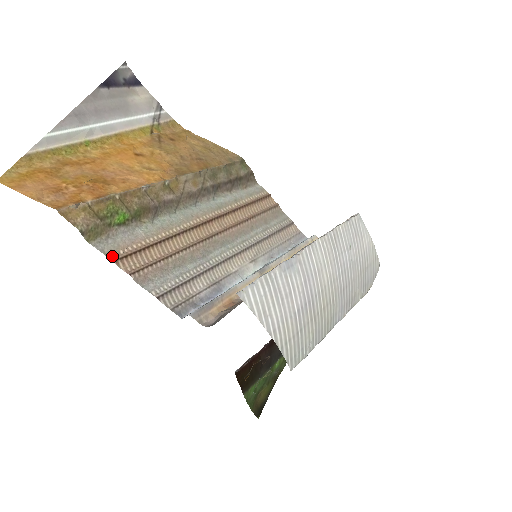
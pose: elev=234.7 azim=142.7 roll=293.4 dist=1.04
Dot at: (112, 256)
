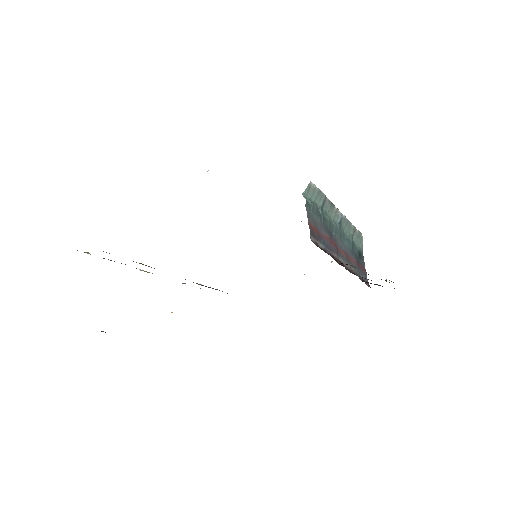
Dot at: occluded
